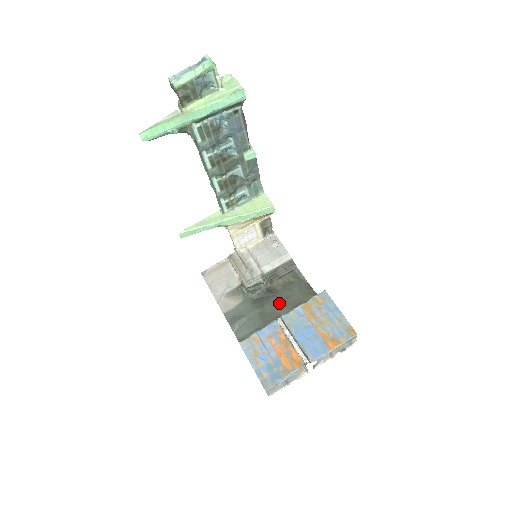
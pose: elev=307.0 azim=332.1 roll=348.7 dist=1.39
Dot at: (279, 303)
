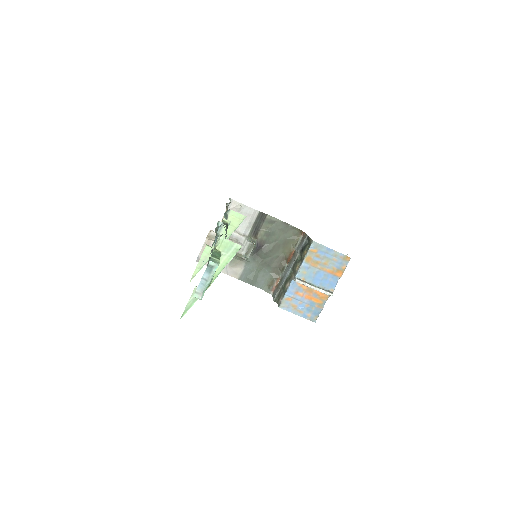
Dot at: (272, 249)
